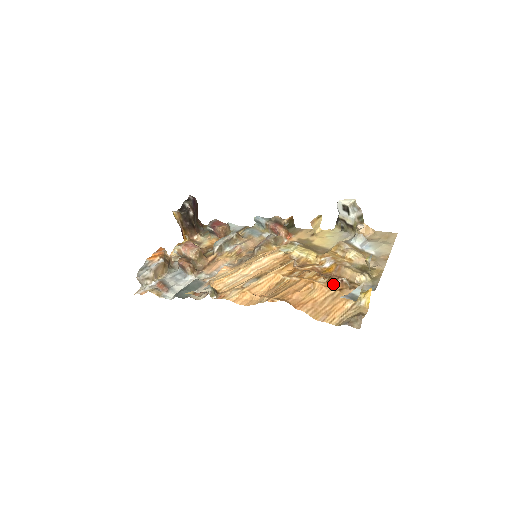
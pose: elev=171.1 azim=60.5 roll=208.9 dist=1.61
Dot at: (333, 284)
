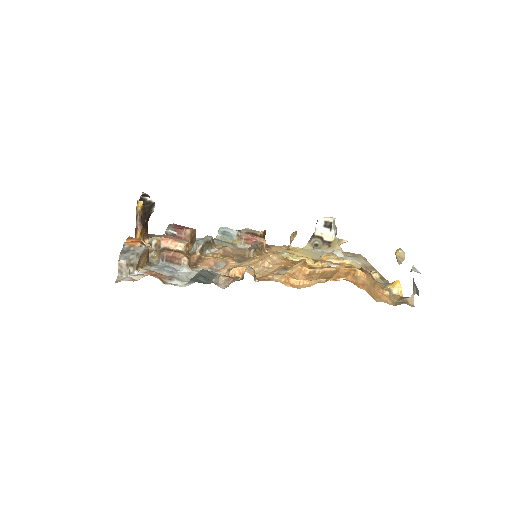
Dot at: (368, 274)
